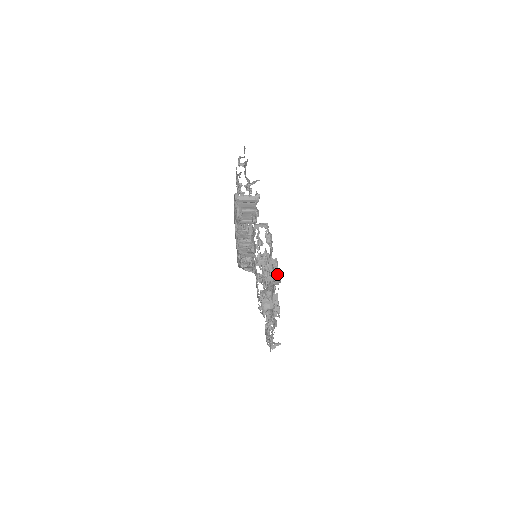
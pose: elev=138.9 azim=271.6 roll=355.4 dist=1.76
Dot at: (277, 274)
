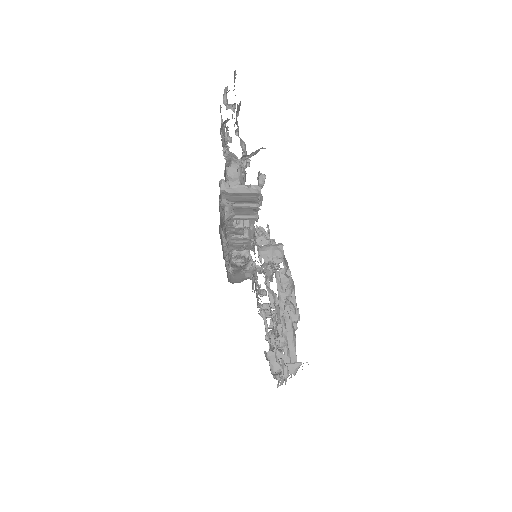
Dot at: occluded
